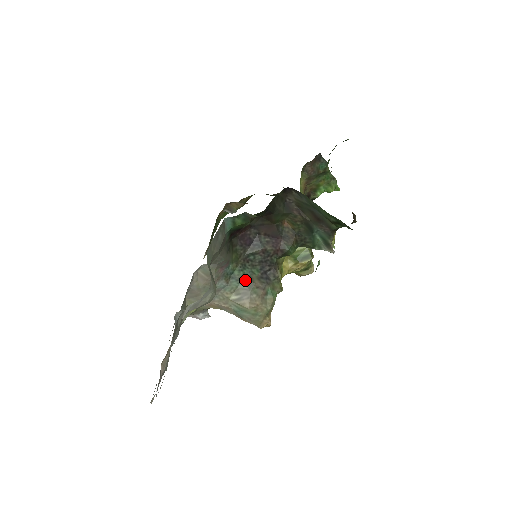
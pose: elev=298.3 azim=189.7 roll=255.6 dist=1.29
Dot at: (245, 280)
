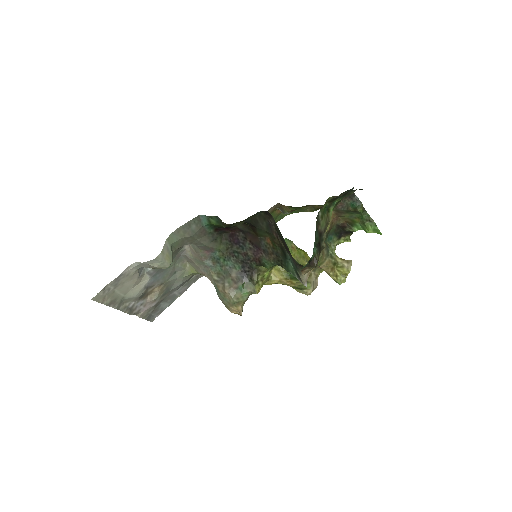
Dot at: (226, 269)
